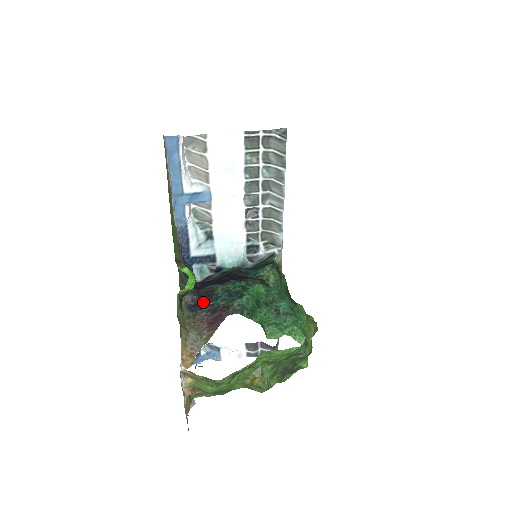
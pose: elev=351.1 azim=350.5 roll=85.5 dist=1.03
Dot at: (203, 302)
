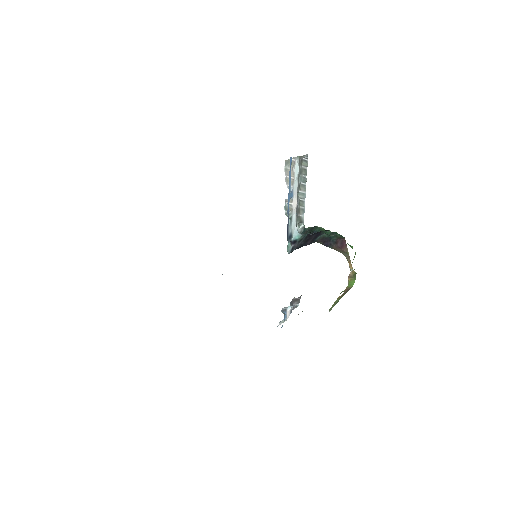
Dot at: (328, 242)
